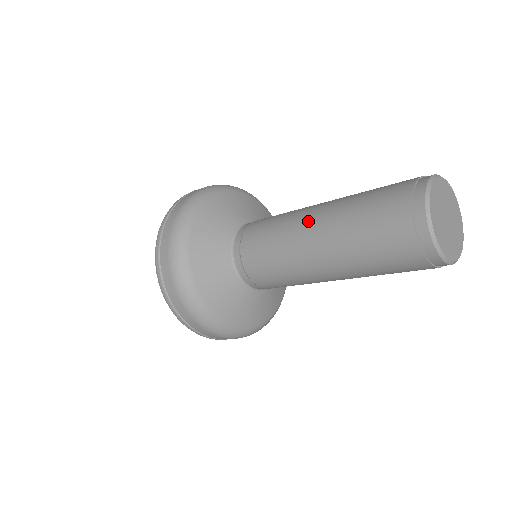
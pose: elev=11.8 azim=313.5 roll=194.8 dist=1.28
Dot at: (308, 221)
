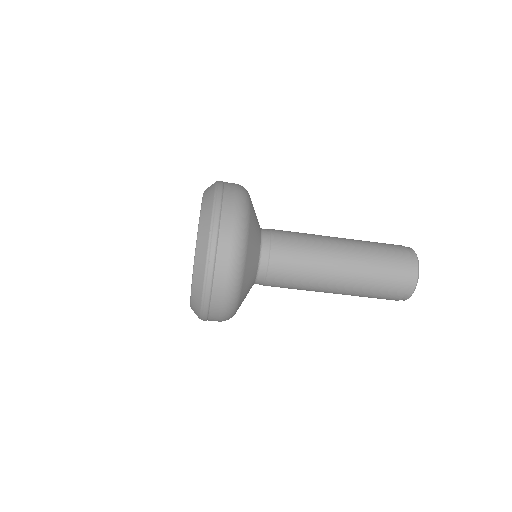
Dot at: (334, 237)
